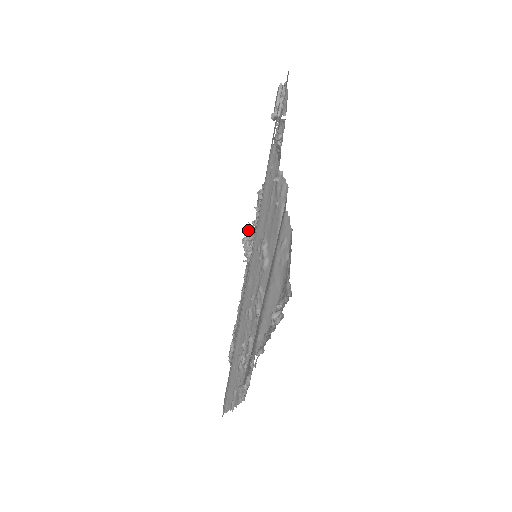
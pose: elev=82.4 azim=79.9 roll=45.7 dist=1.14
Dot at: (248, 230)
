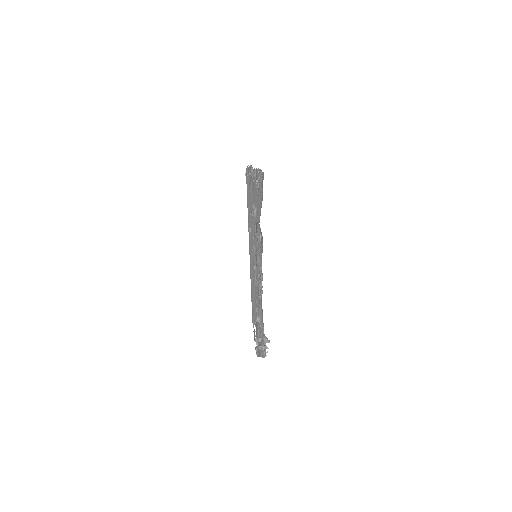
Dot at: occluded
